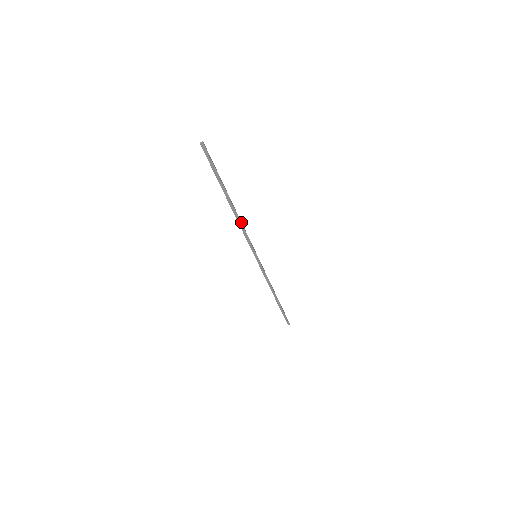
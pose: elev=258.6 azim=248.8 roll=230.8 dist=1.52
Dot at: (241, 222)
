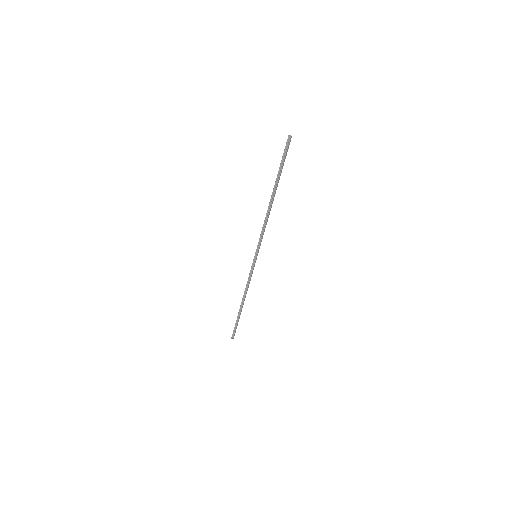
Dot at: occluded
